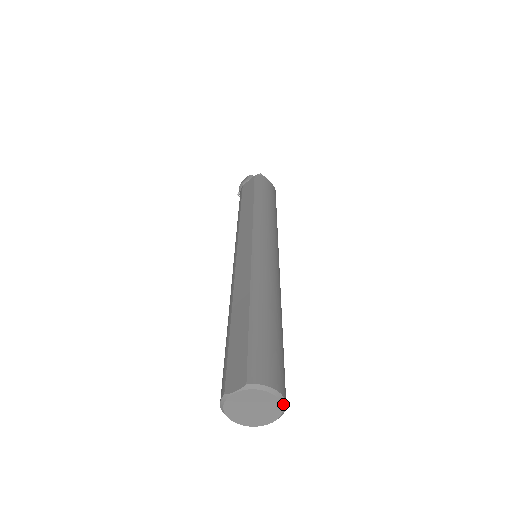
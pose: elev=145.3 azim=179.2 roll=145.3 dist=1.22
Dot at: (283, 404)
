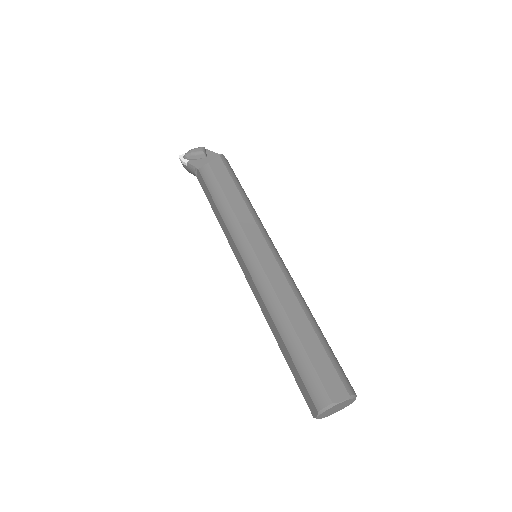
Dot at: (351, 403)
